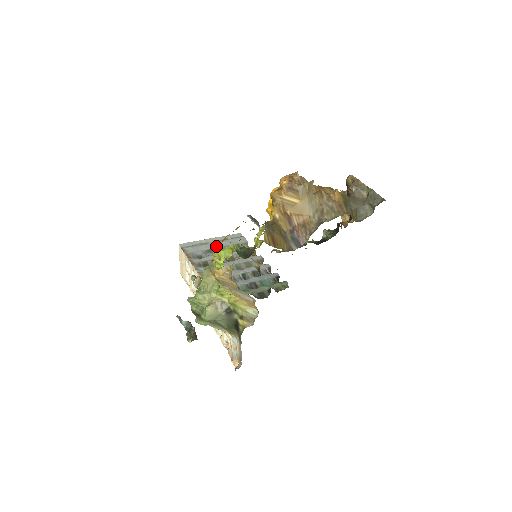
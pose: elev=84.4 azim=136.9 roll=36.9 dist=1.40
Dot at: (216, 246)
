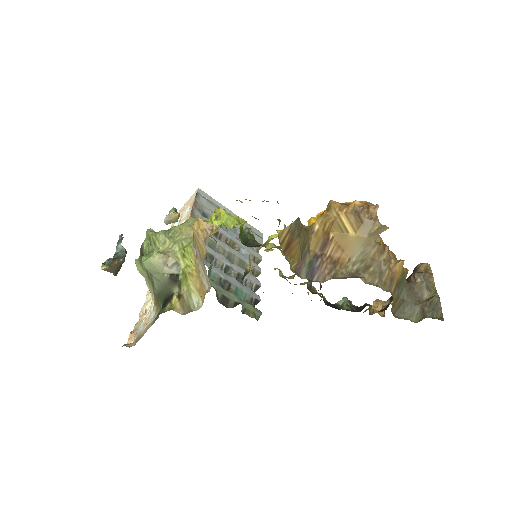
Dot at: occluded
